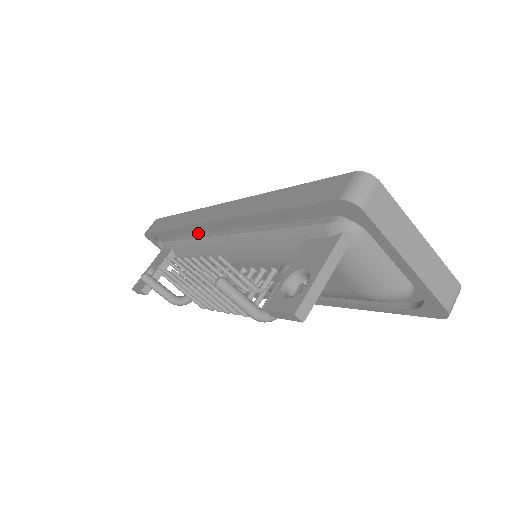
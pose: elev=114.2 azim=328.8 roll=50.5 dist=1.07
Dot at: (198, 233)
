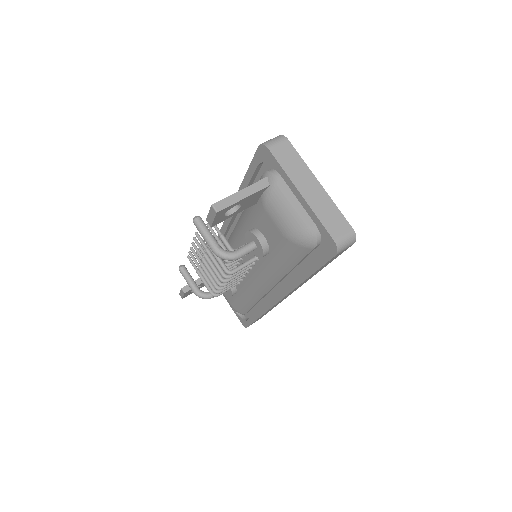
Dot at: occluded
